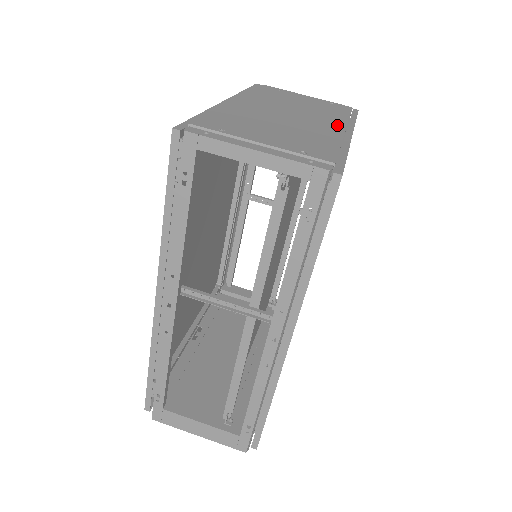
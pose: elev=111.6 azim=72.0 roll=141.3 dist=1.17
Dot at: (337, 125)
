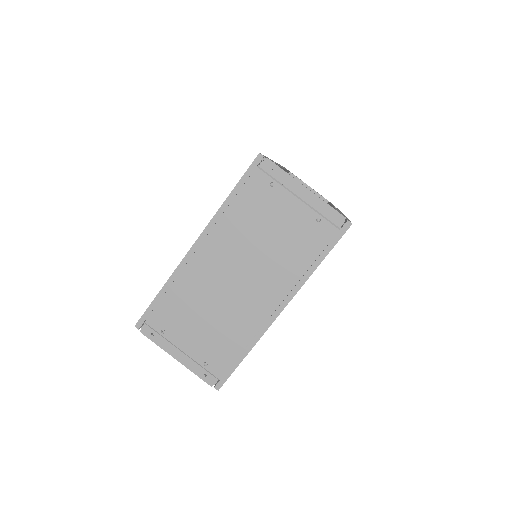
Dot at: (274, 299)
